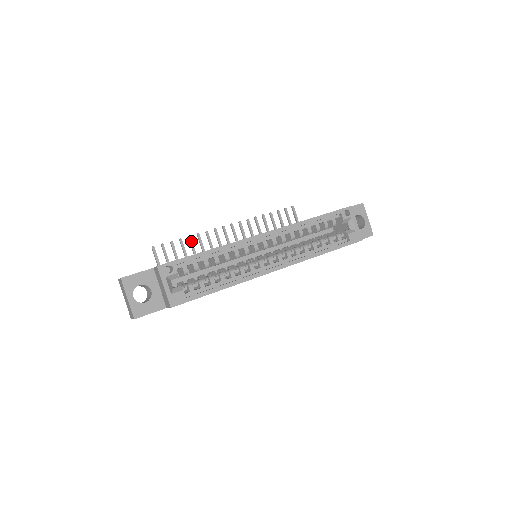
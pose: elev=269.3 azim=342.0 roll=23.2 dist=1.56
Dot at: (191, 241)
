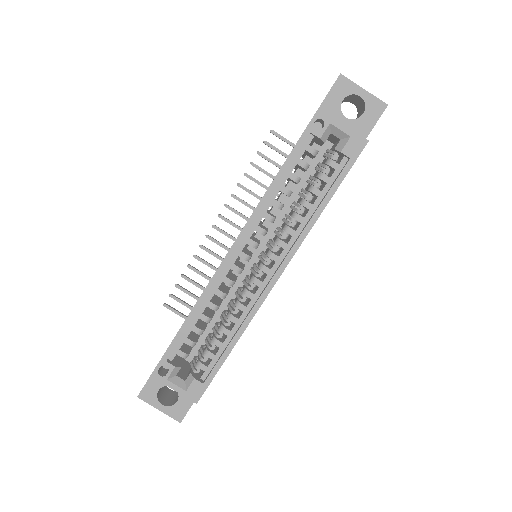
Dot at: (193, 269)
